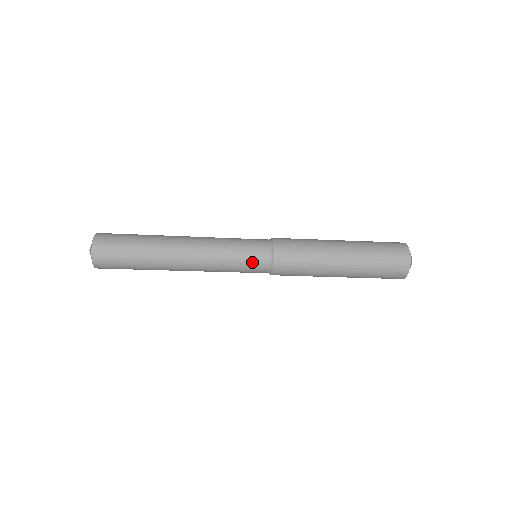
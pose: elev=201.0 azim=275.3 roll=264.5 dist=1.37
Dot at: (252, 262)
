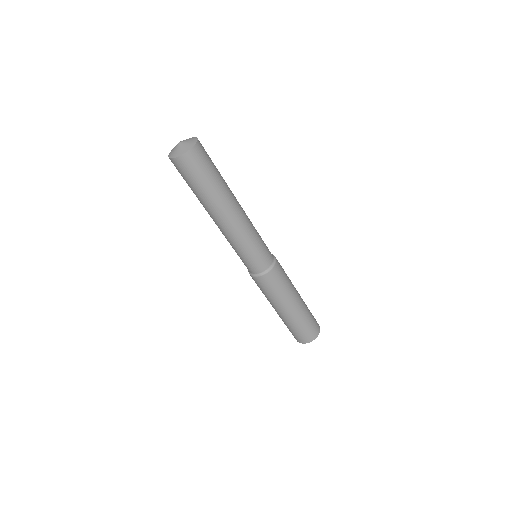
Dot at: (267, 247)
